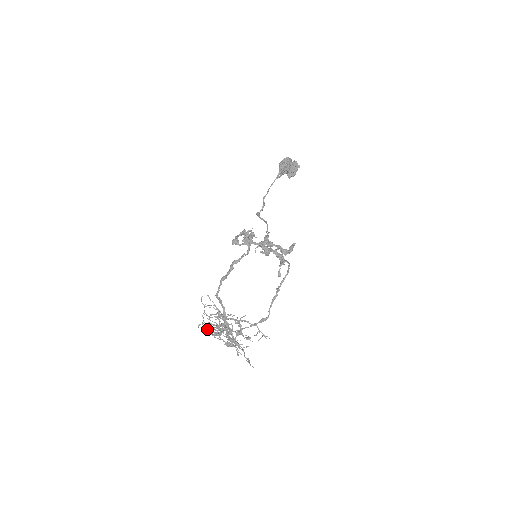
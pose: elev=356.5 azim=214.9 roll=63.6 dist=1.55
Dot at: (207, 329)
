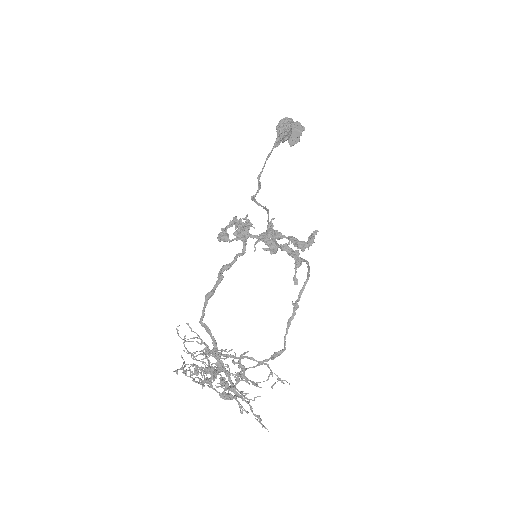
Dot at: (191, 374)
